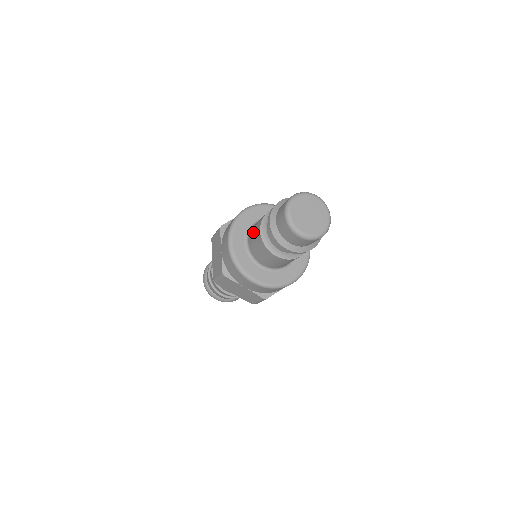
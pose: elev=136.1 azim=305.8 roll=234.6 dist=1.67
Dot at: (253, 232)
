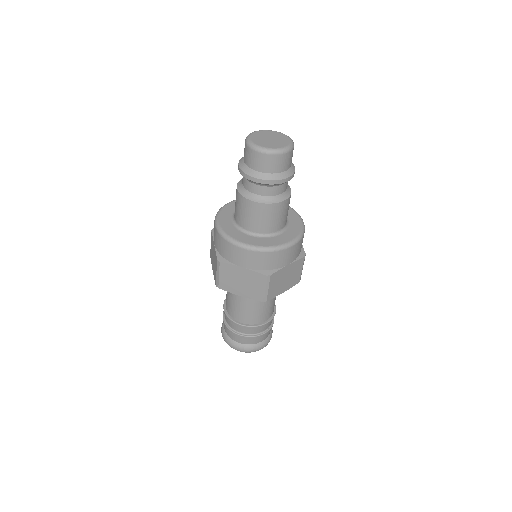
Dot at: (235, 203)
